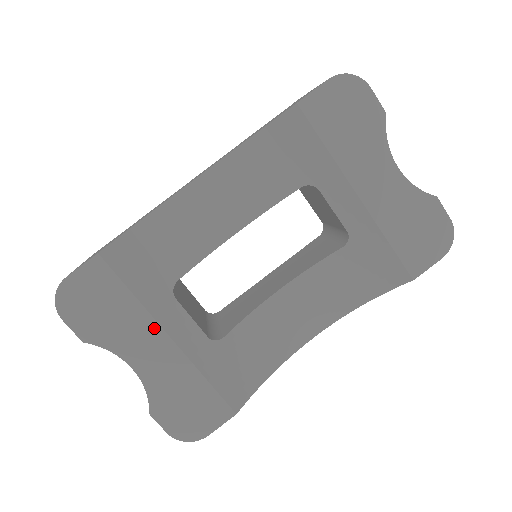
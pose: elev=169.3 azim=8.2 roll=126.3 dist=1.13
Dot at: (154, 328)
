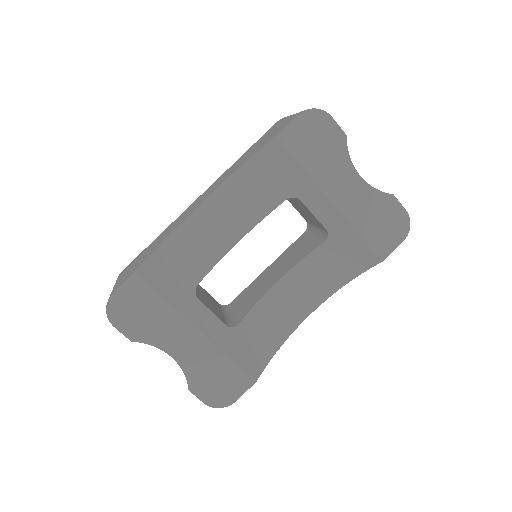
Dot at: (185, 324)
